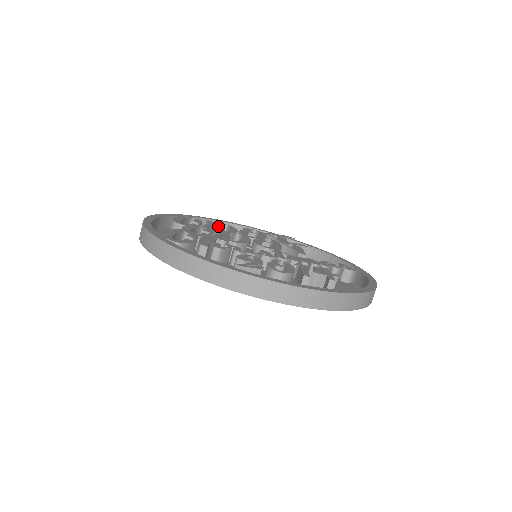
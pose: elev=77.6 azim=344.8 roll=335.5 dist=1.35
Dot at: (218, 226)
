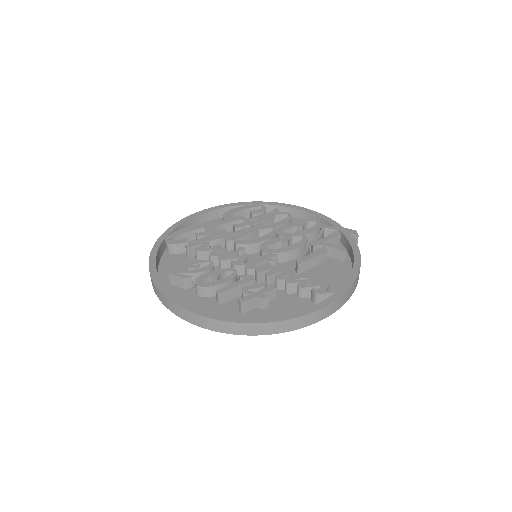
Dot at: (278, 216)
